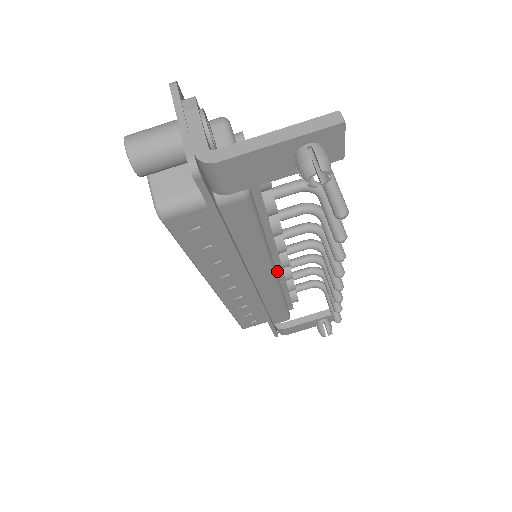
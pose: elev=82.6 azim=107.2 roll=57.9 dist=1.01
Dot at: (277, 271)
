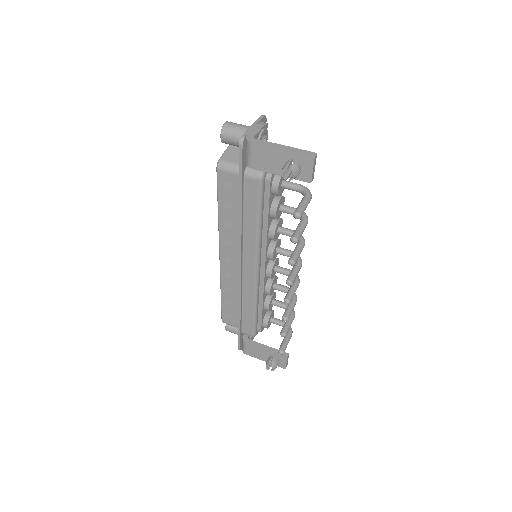
Dot at: (261, 272)
